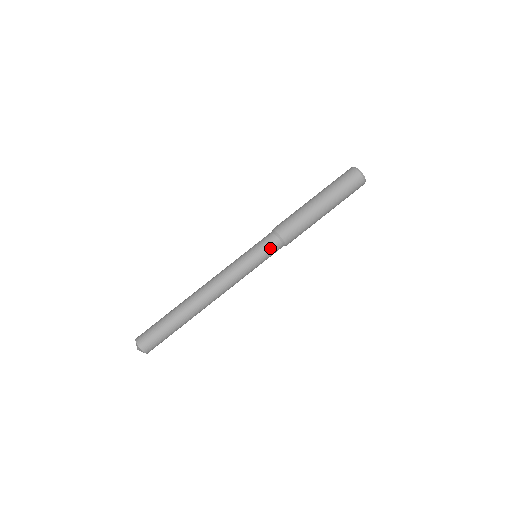
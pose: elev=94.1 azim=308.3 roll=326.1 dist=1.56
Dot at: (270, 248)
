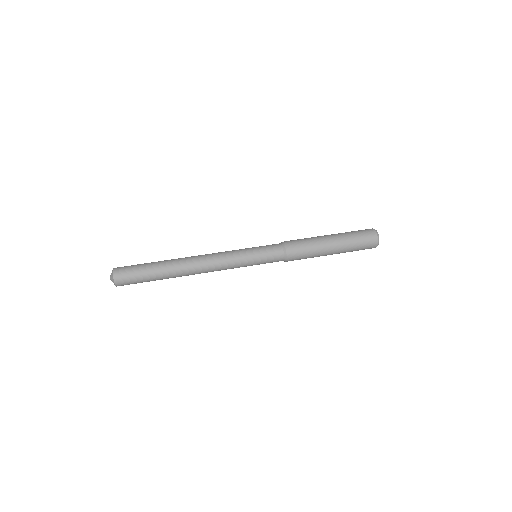
Dot at: (272, 252)
